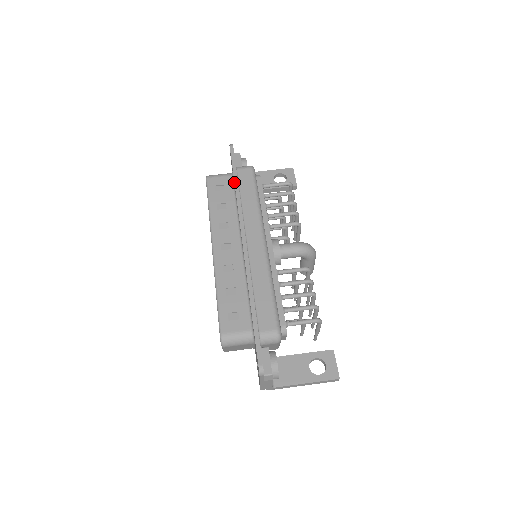
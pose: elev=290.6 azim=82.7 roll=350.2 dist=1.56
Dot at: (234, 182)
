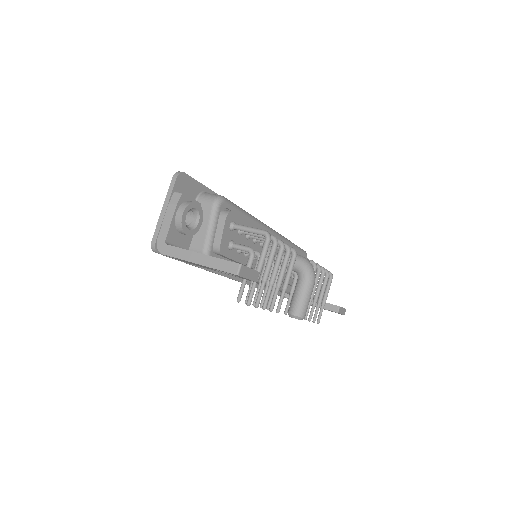
Dot at: occluded
